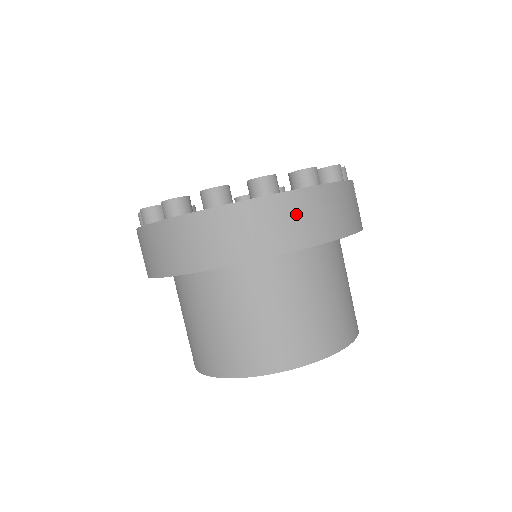
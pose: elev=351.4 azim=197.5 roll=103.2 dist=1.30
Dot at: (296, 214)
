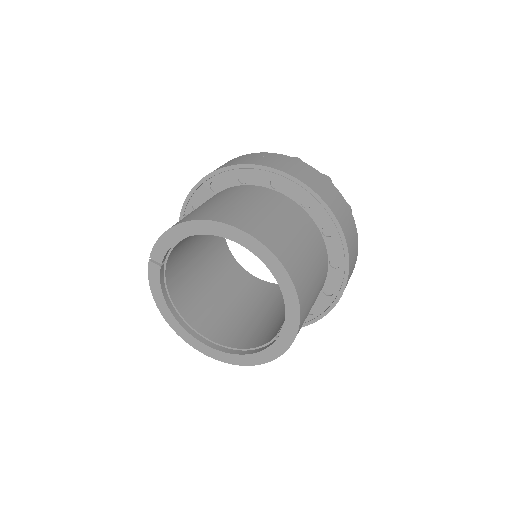
Dot at: (352, 231)
